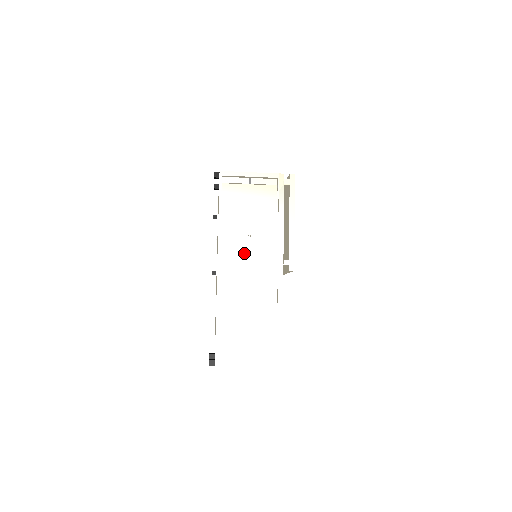
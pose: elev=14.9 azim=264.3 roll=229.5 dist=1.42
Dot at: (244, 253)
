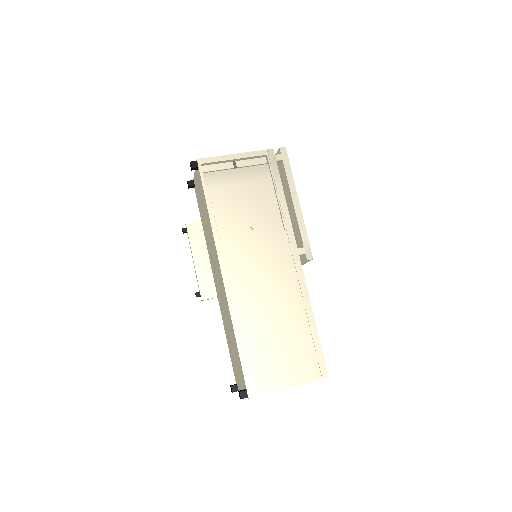
Dot at: (250, 251)
